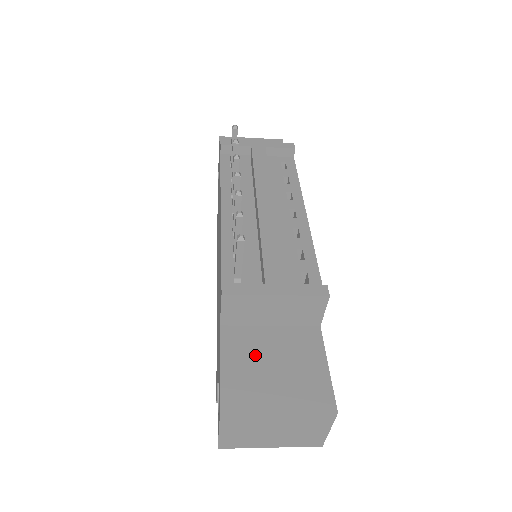
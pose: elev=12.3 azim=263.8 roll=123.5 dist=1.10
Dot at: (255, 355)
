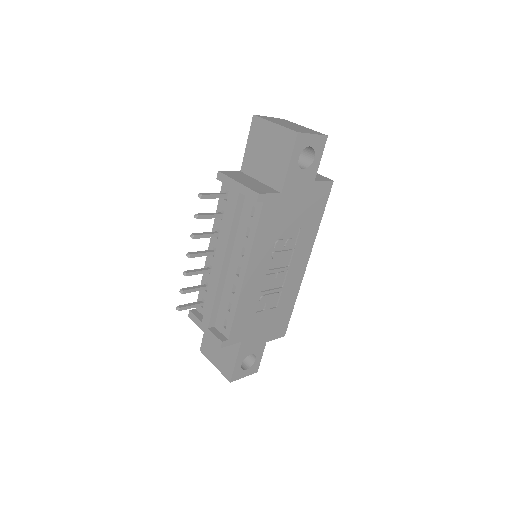
Dot at: occluded
